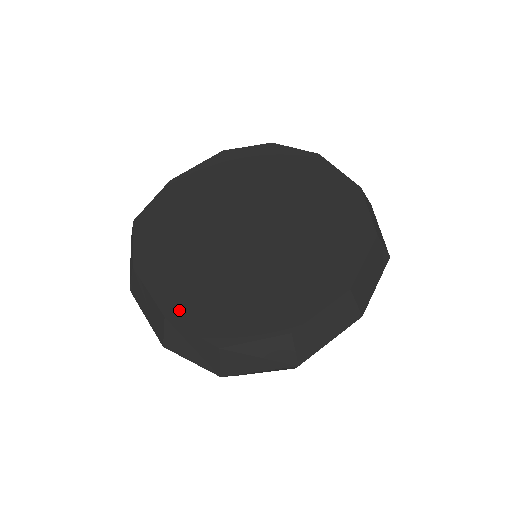
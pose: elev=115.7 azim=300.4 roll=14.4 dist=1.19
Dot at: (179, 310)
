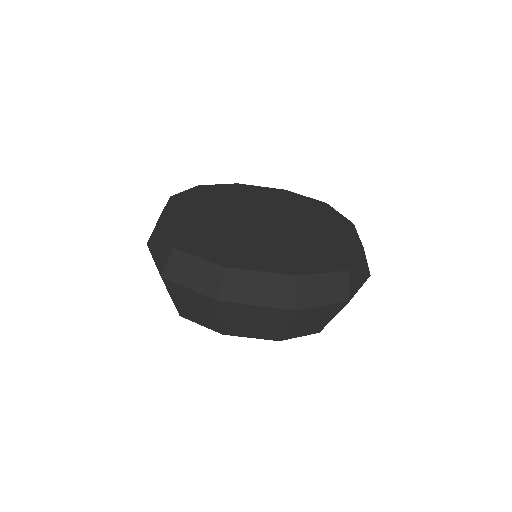
Dot at: (297, 269)
